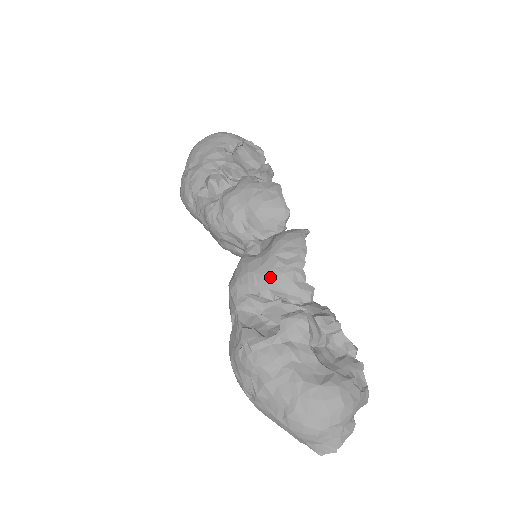
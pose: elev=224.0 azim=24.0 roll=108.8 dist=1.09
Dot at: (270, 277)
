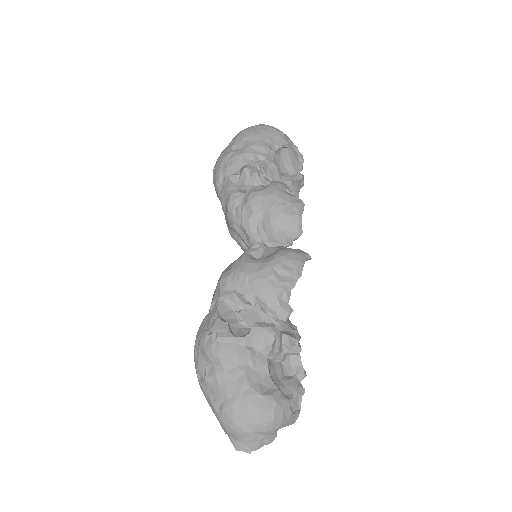
Dot at: (260, 285)
